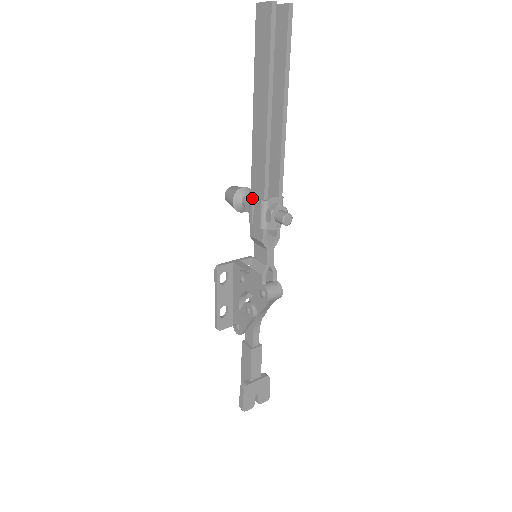
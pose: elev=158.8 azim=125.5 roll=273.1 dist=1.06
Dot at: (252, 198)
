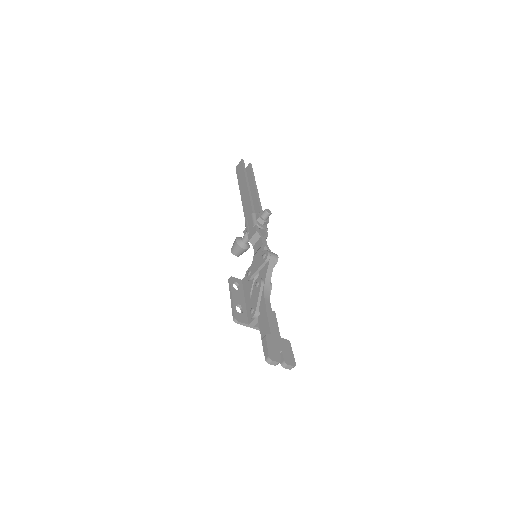
Dot at: (246, 221)
